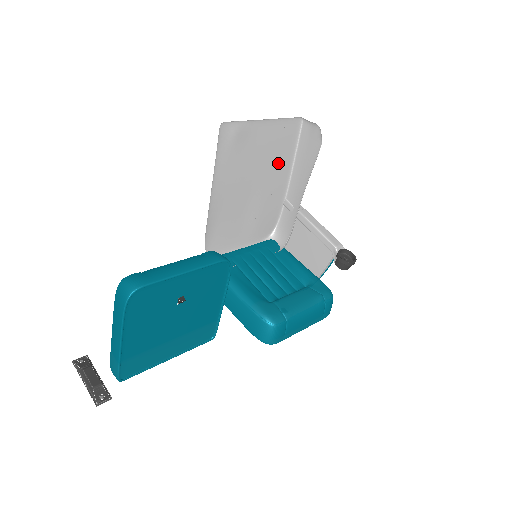
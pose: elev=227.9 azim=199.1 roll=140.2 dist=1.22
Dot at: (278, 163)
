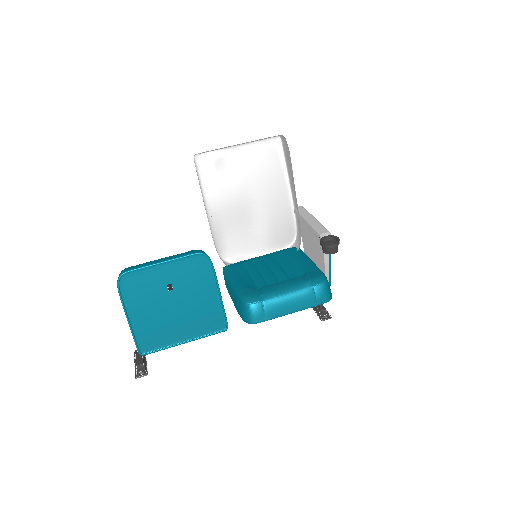
Dot at: (270, 178)
